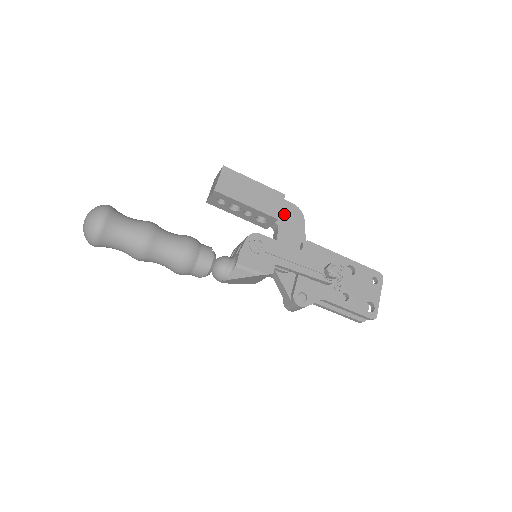
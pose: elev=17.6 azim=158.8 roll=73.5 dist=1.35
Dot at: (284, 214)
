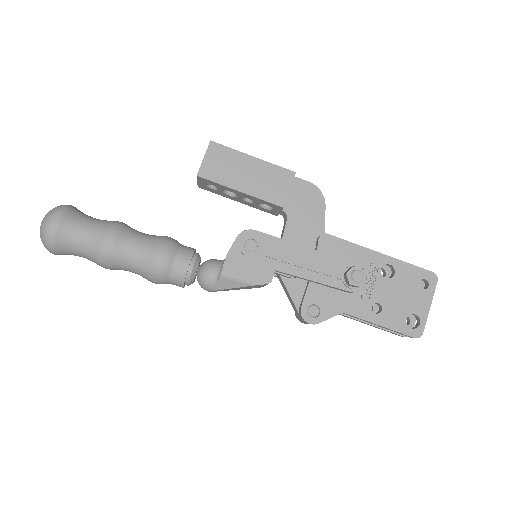
Dot at: (296, 198)
